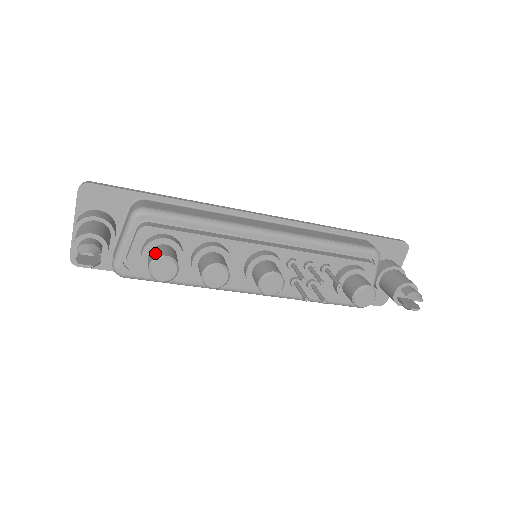
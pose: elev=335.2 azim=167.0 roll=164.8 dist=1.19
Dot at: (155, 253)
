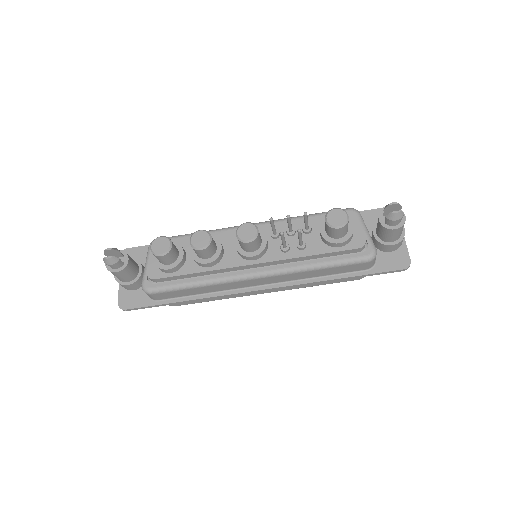
Dot at: occluded
